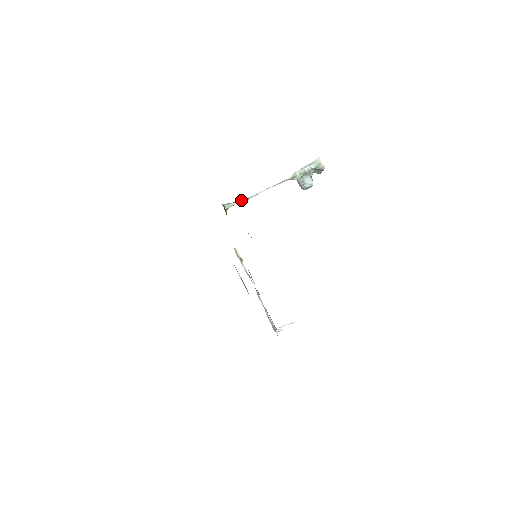
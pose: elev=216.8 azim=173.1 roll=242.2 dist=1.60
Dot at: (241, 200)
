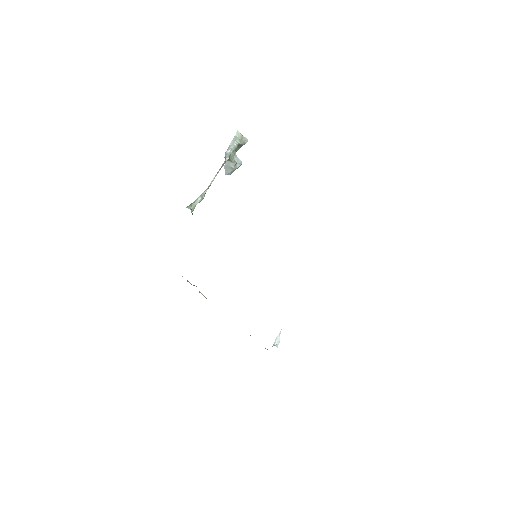
Dot at: (202, 196)
